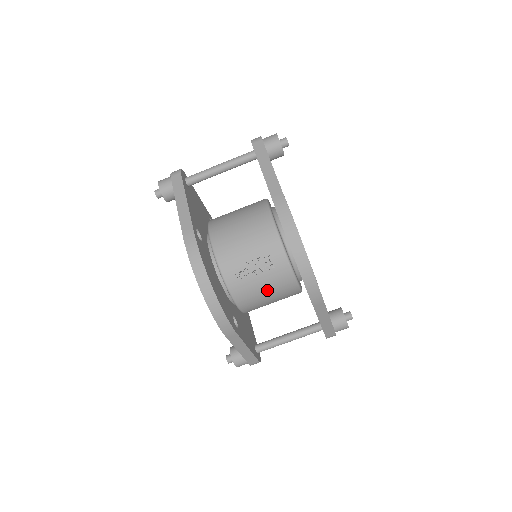
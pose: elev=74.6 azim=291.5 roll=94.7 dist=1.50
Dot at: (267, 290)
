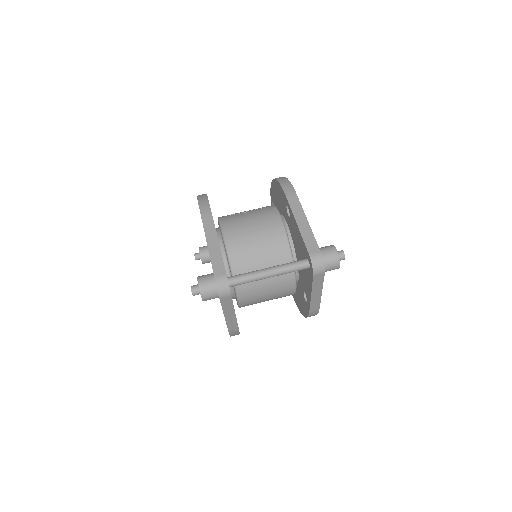
Dot at: (252, 220)
